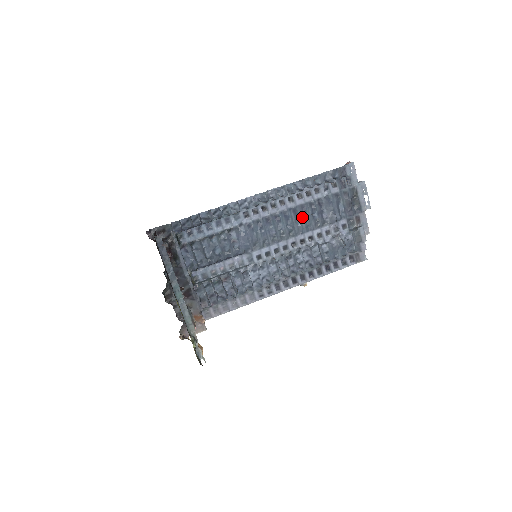
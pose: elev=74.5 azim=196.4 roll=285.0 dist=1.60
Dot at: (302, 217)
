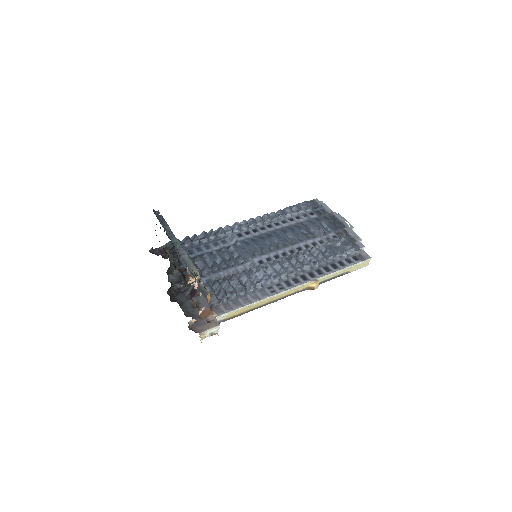
Dot at: (292, 233)
